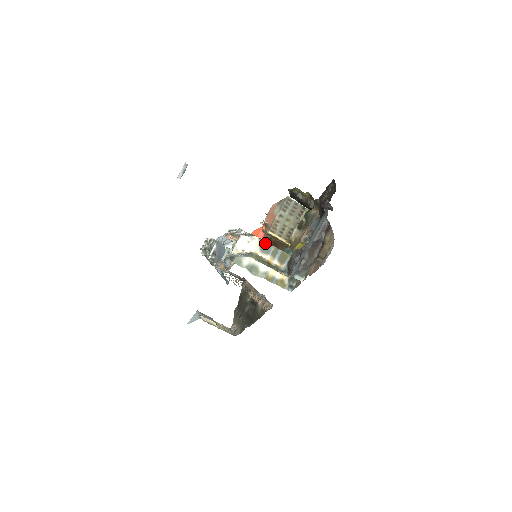
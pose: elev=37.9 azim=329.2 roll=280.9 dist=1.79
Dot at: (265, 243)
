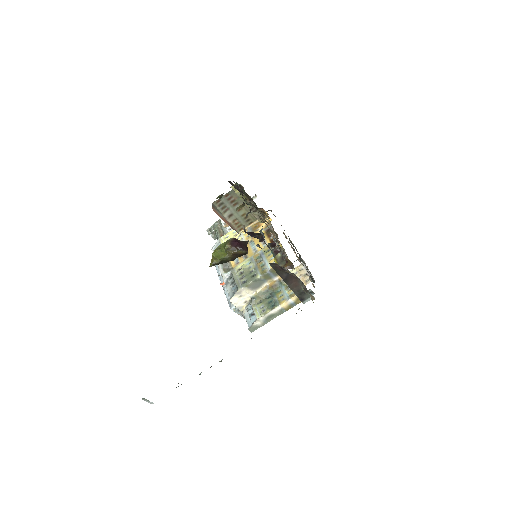
Dot at: (251, 283)
